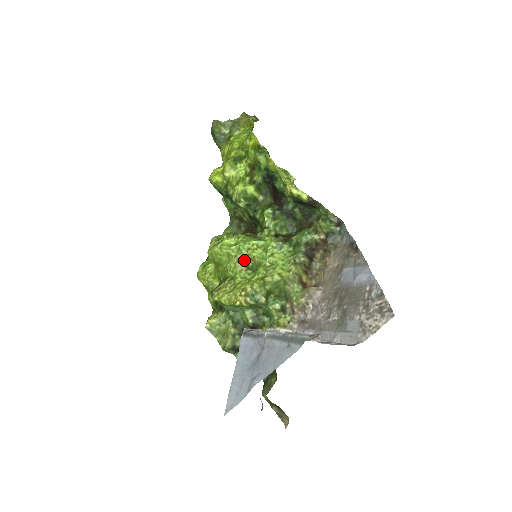
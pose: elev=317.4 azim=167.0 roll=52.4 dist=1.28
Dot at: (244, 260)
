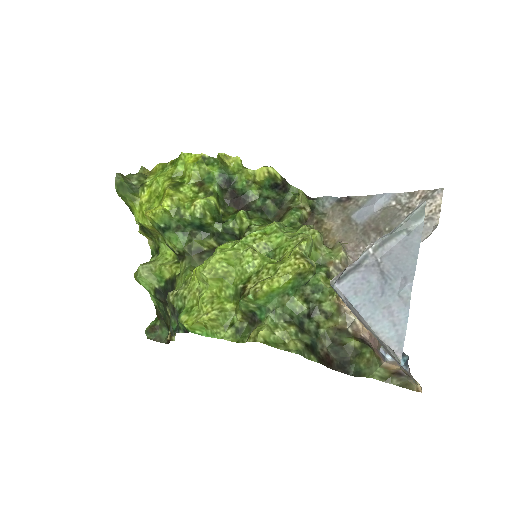
Dot at: occluded
